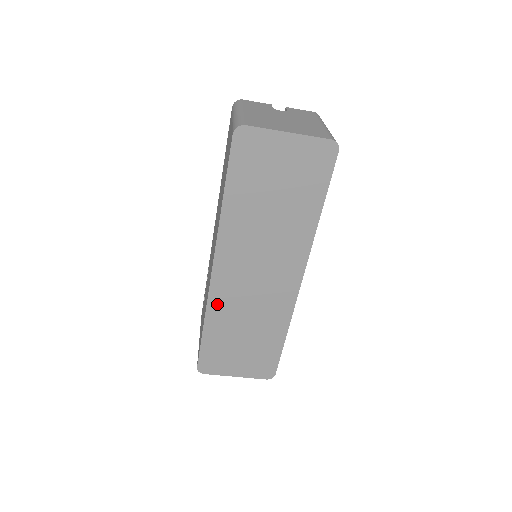
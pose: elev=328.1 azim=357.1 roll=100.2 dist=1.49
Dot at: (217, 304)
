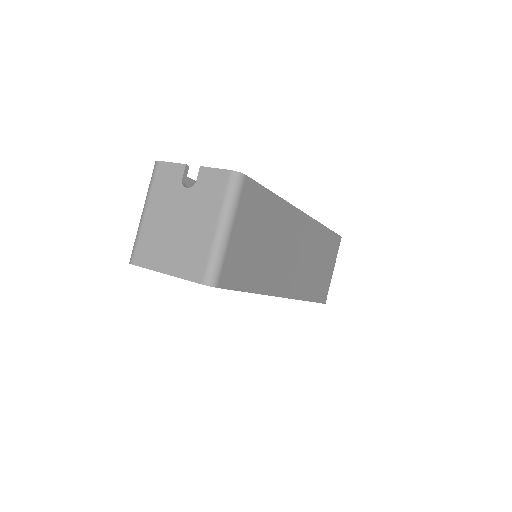
Dot at: occluded
